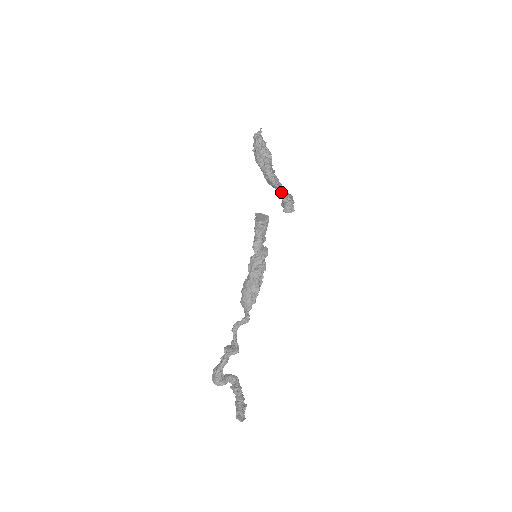
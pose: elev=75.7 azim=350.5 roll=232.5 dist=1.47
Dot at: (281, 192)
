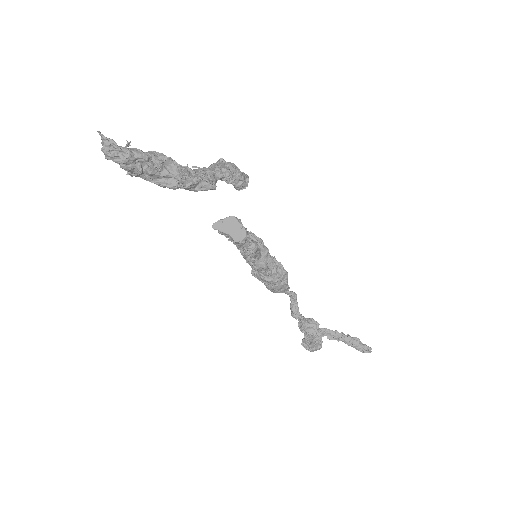
Dot at: (221, 180)
